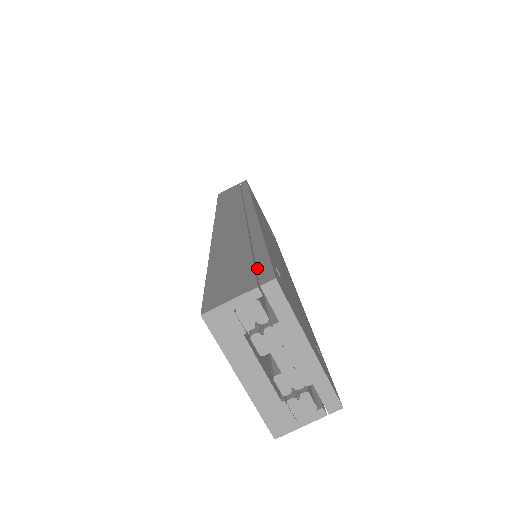
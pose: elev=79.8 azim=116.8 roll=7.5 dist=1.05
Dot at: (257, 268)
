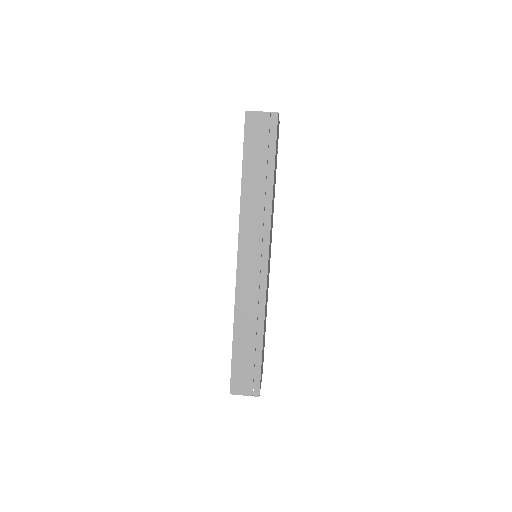
Dot at: occluded
